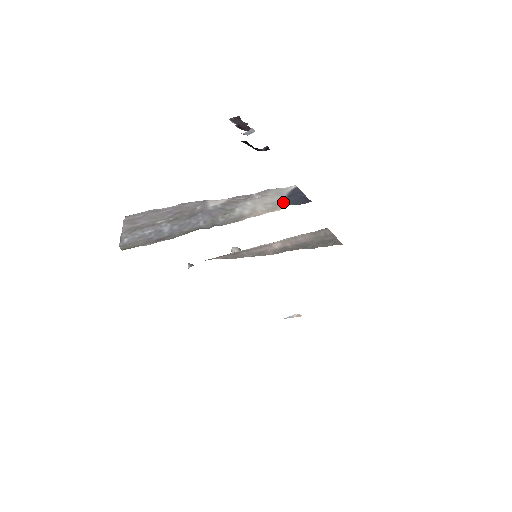
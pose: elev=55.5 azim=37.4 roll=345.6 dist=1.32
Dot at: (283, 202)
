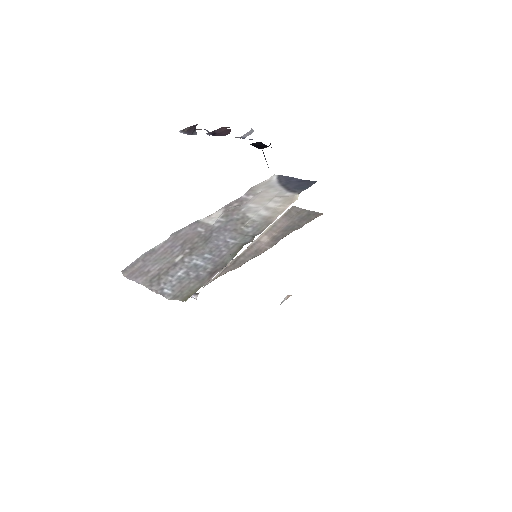
Dot at: (288, 192)
